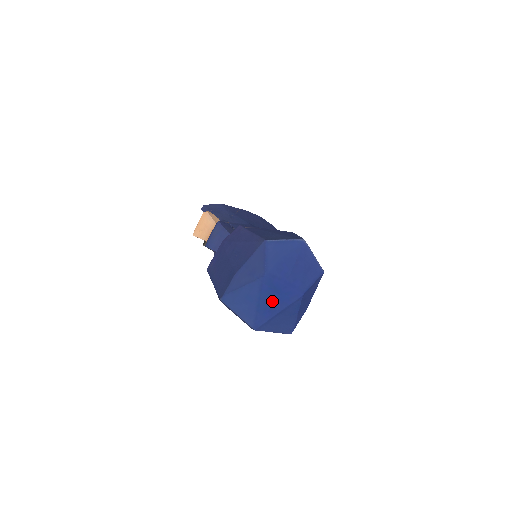
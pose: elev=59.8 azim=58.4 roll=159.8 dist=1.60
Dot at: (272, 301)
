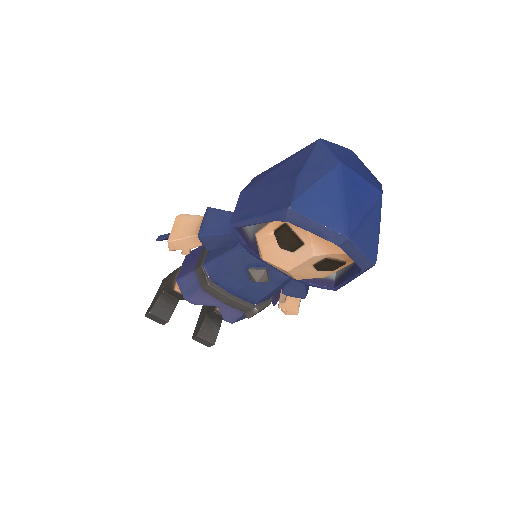
Dot at: (355, 197)
